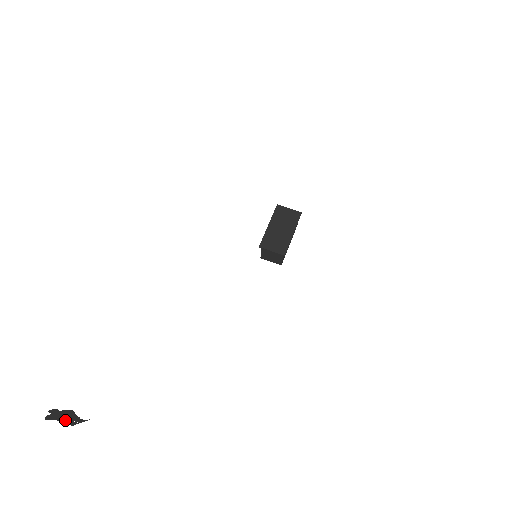
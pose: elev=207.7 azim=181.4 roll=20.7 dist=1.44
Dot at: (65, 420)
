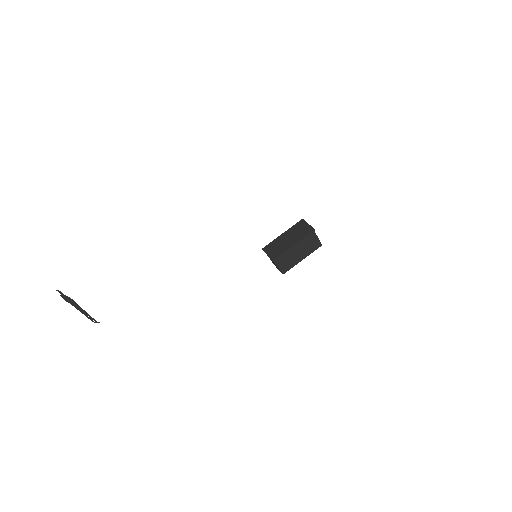
Dot at: (81, 311)
